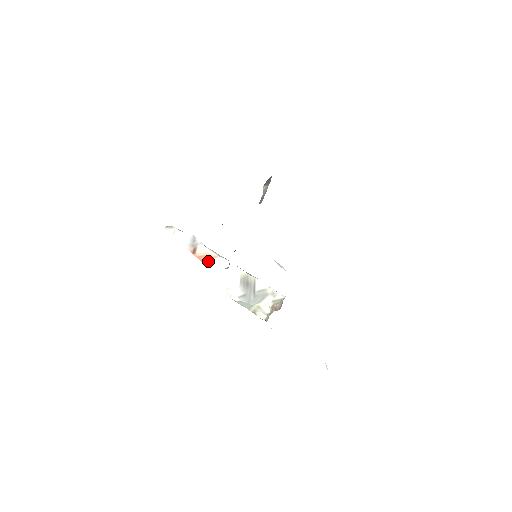
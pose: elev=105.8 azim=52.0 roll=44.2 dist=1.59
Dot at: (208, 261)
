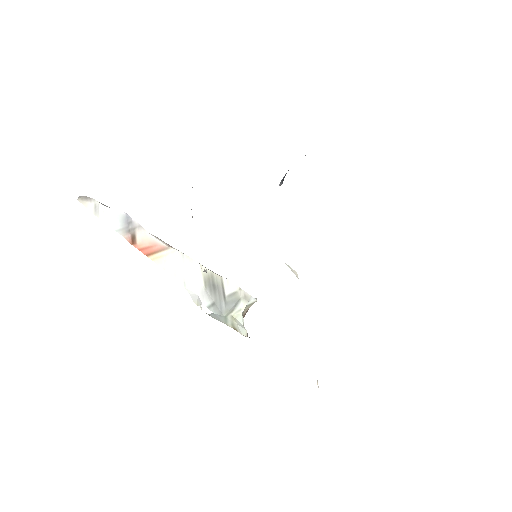
Dot at: (156, 255)
